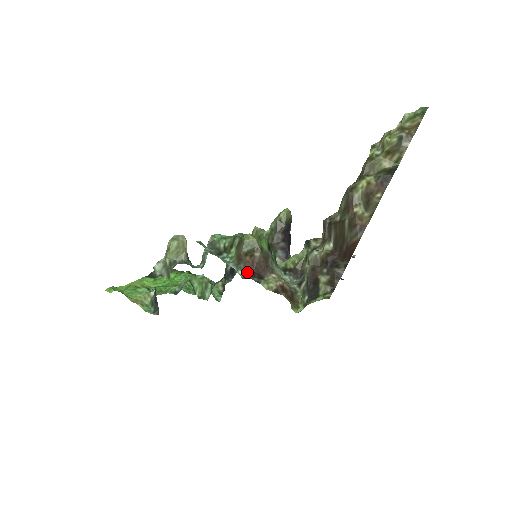
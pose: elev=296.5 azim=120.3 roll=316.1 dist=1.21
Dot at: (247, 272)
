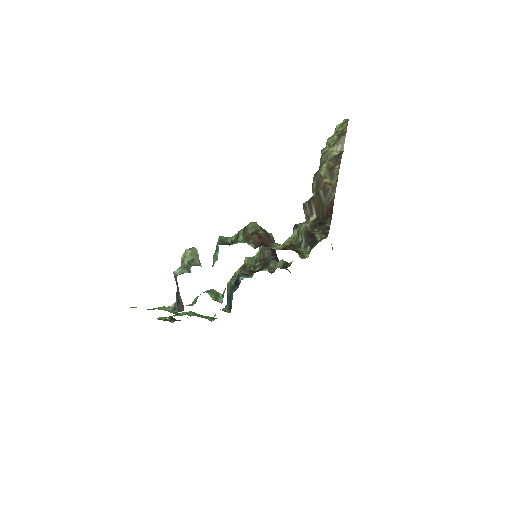
Dot at: (256, 244)
